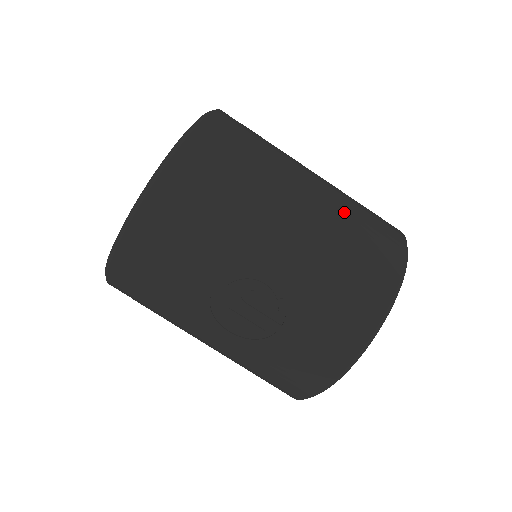
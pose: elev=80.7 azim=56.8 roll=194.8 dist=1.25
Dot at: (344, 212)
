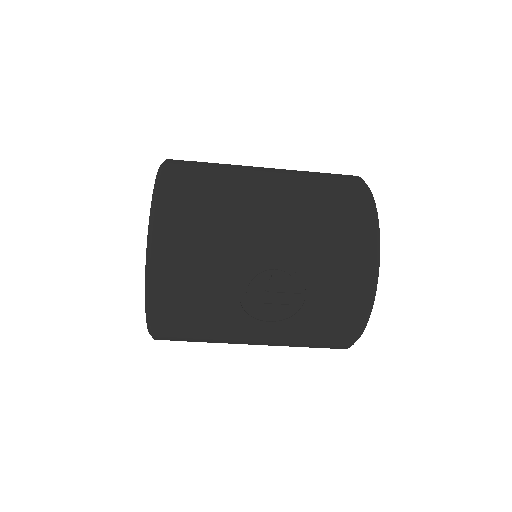
Dot at: (304, 184)
